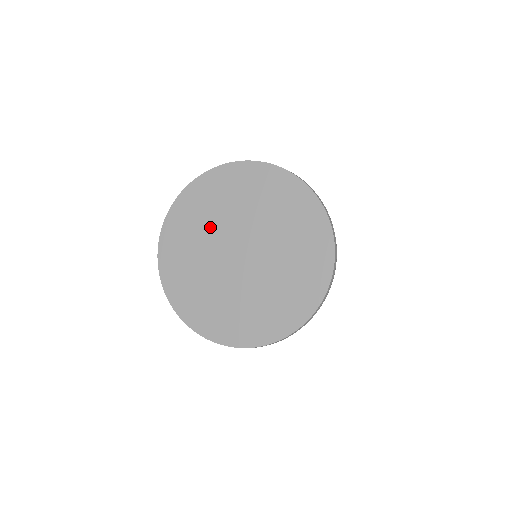
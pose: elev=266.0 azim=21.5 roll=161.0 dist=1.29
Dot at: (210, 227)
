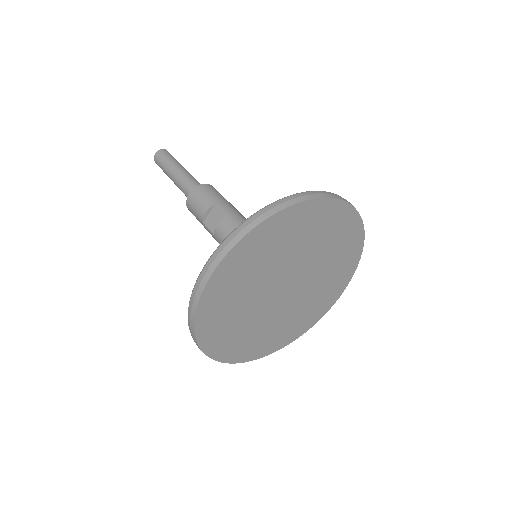
Dot at: (265, 271)
